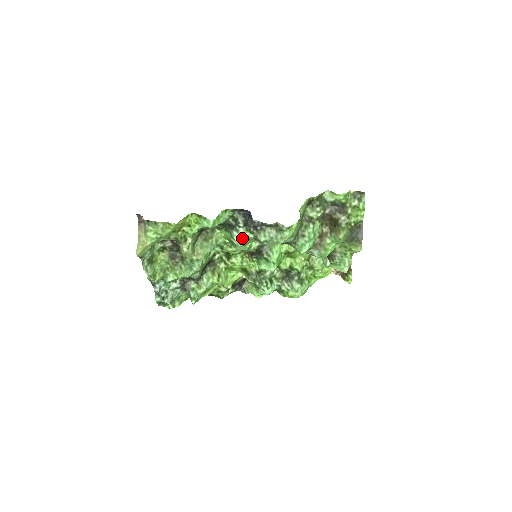
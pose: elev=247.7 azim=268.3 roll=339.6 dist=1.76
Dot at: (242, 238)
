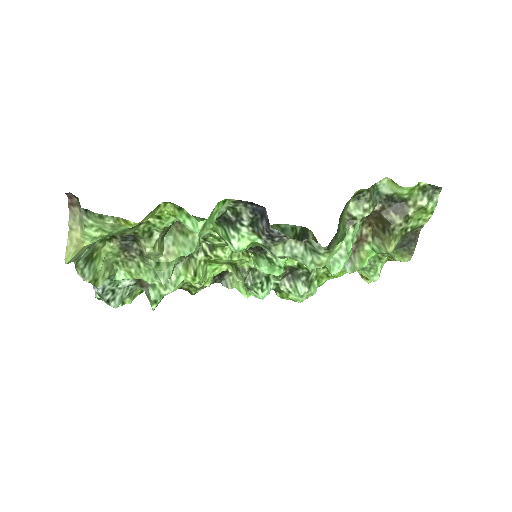
Dot at: (244, 242)
